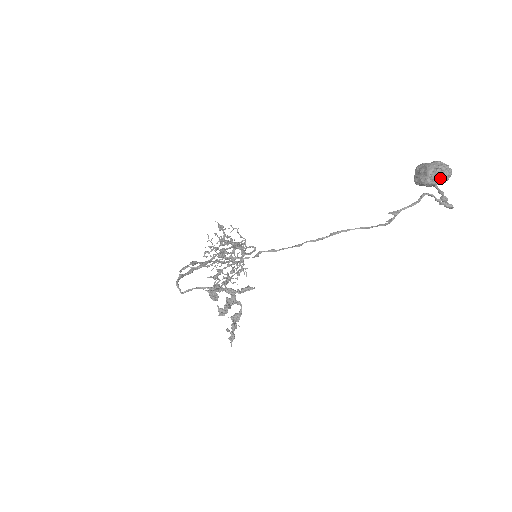
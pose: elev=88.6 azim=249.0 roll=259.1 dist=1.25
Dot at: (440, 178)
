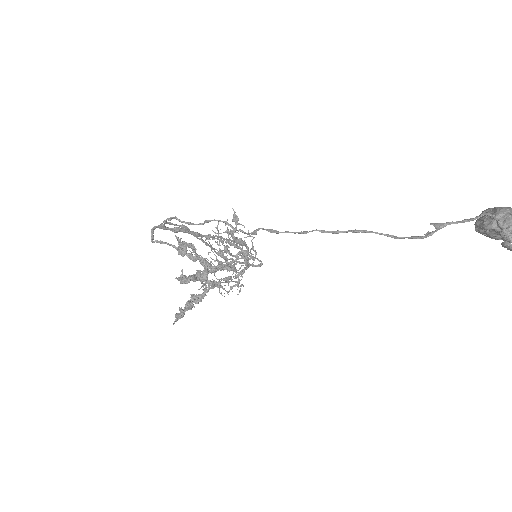
Dot at: (509, 227)
